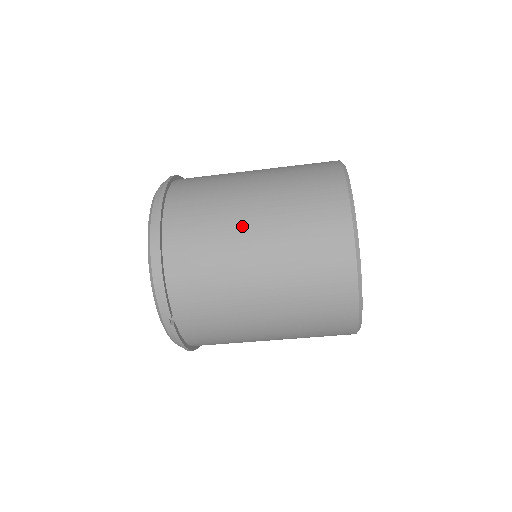
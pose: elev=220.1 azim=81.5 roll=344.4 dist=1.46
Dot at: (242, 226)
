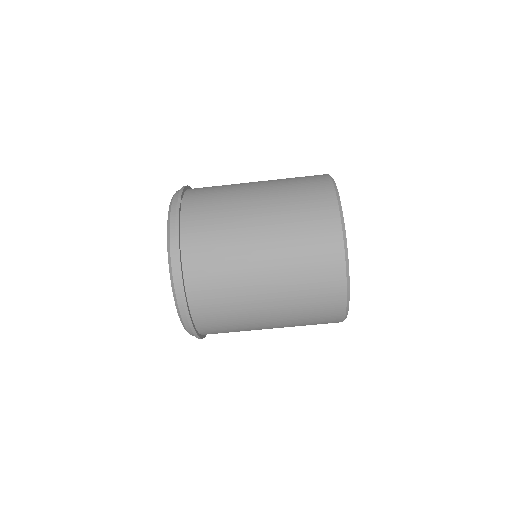
Dot at: occluded
